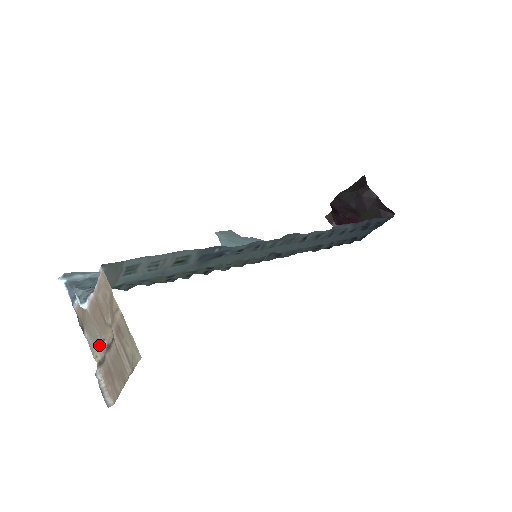
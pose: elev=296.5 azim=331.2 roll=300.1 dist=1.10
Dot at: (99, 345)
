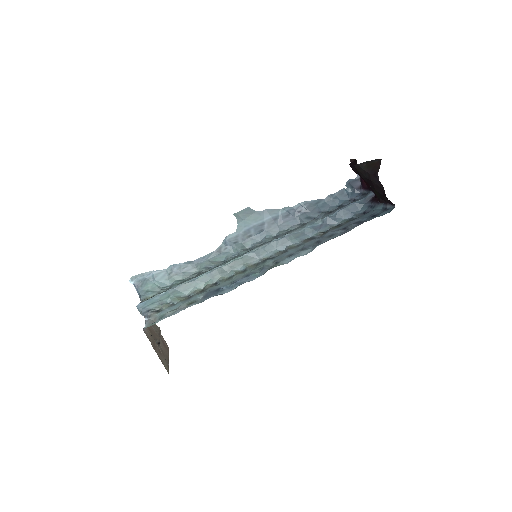
Dot at: (156, 329)
